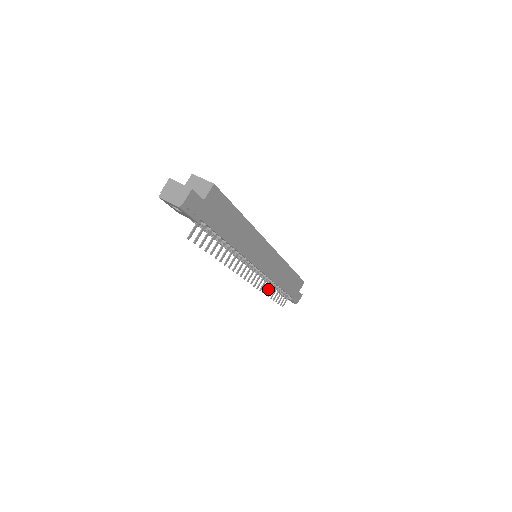
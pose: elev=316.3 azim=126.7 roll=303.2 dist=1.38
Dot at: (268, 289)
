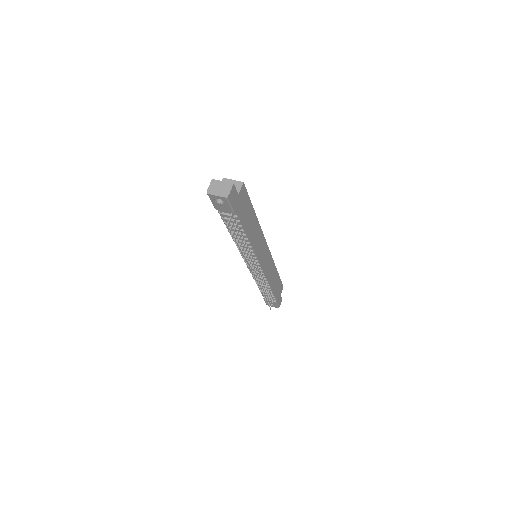
Dot at: (263, 288)
